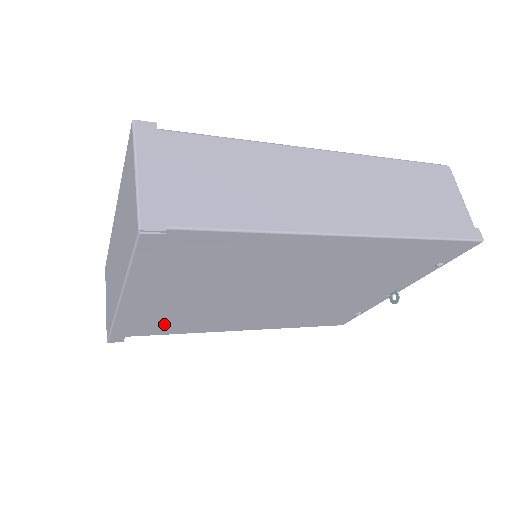
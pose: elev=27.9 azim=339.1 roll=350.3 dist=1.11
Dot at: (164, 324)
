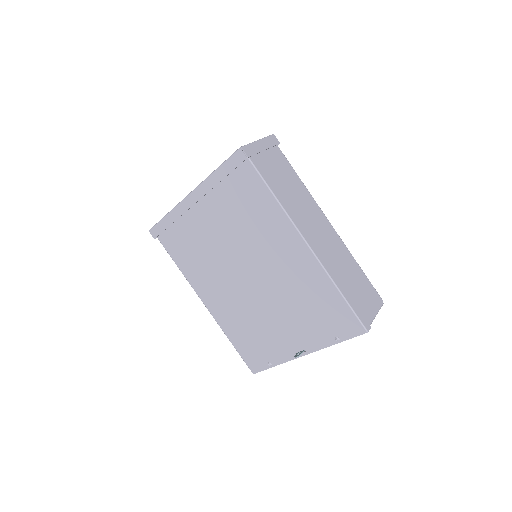
Dot at: (182, 246)
